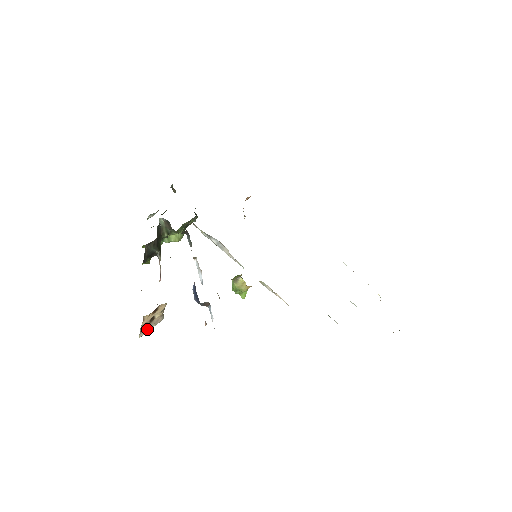
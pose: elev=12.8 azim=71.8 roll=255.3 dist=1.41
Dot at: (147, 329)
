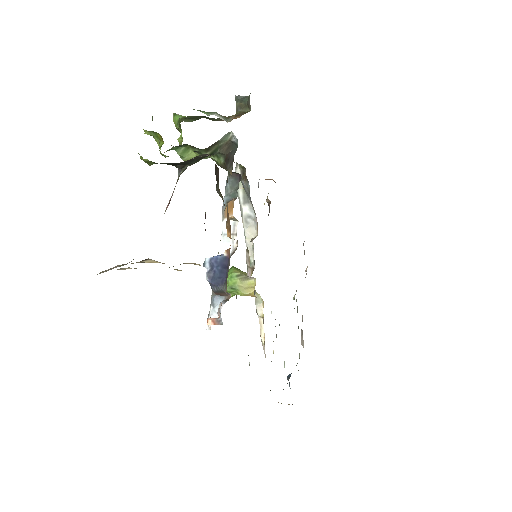
Dot at: occluded
